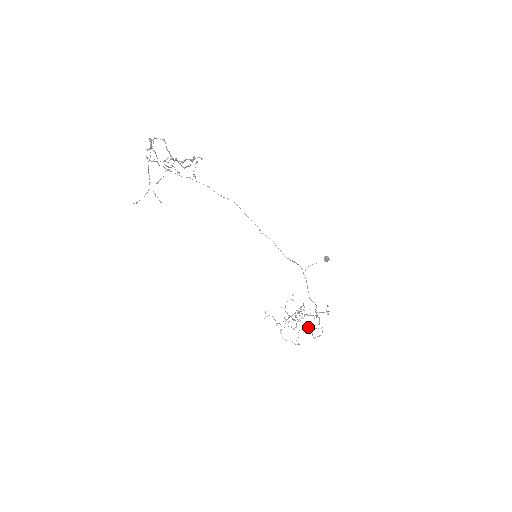
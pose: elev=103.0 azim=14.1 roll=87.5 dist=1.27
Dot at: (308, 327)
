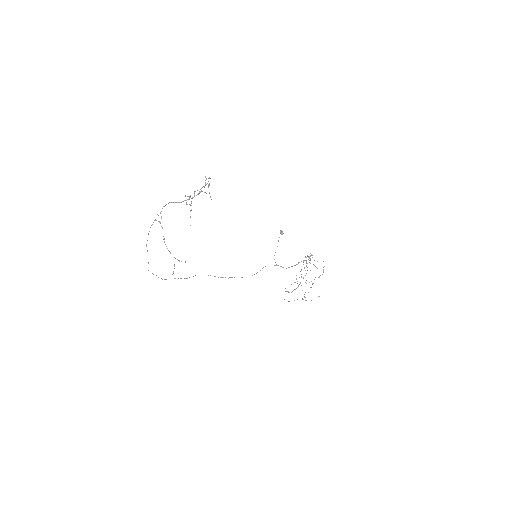
Dot at: occluded
